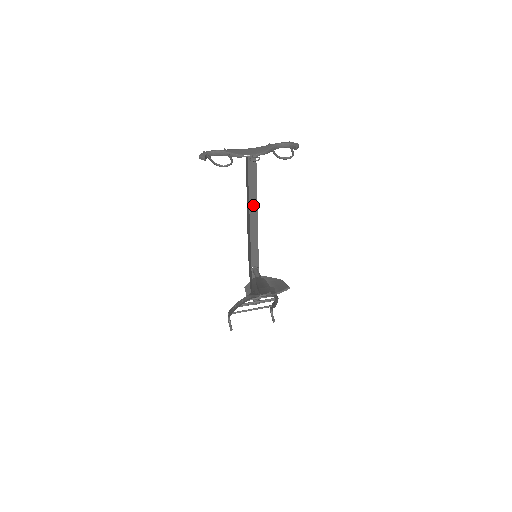
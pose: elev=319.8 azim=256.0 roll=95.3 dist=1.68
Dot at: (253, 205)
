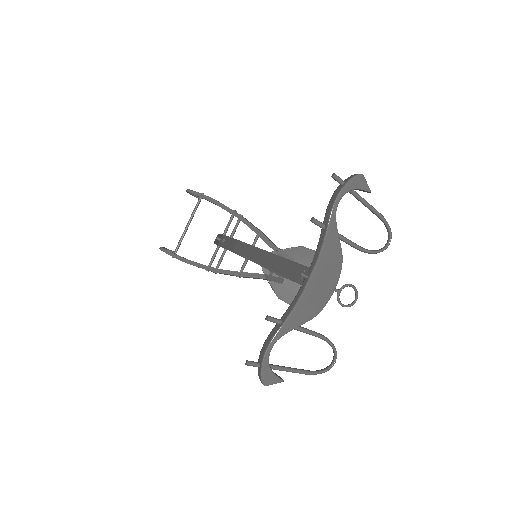
Dot at: occluded
